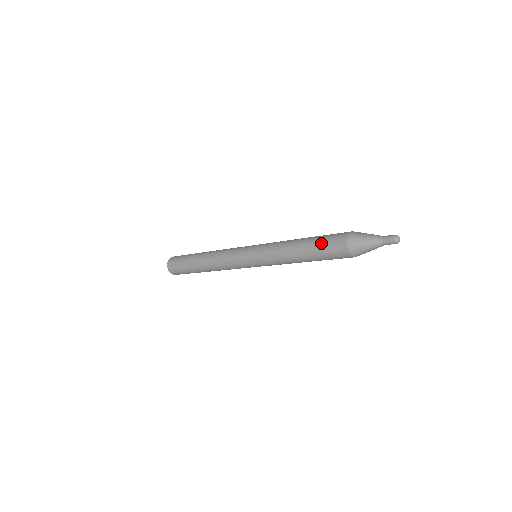
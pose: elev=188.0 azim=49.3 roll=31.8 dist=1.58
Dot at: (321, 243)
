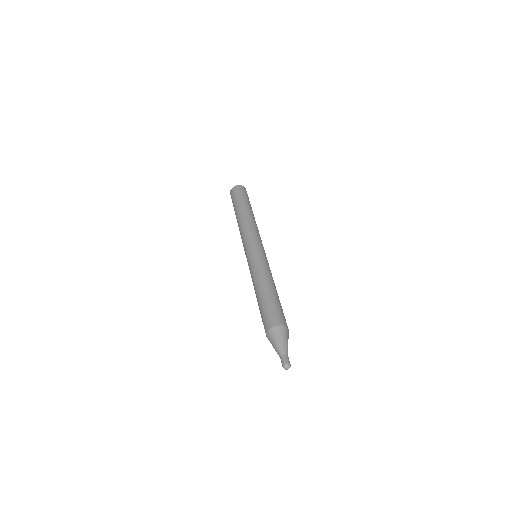
Dot at: (261, 316)
